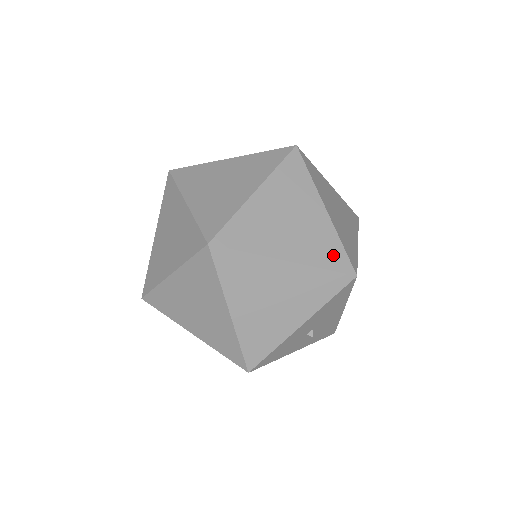
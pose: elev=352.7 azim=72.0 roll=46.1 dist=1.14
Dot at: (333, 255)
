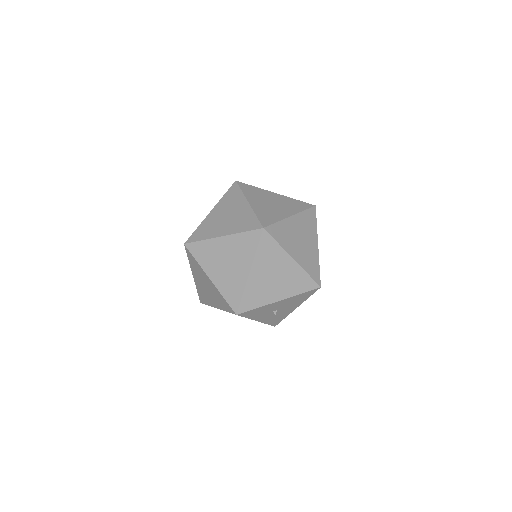
Dot at: (314, 270)
